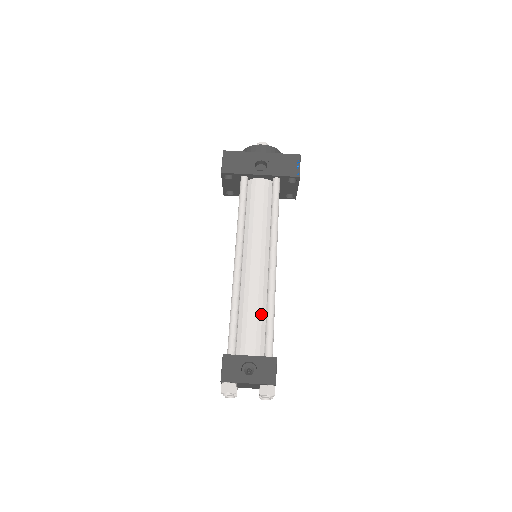
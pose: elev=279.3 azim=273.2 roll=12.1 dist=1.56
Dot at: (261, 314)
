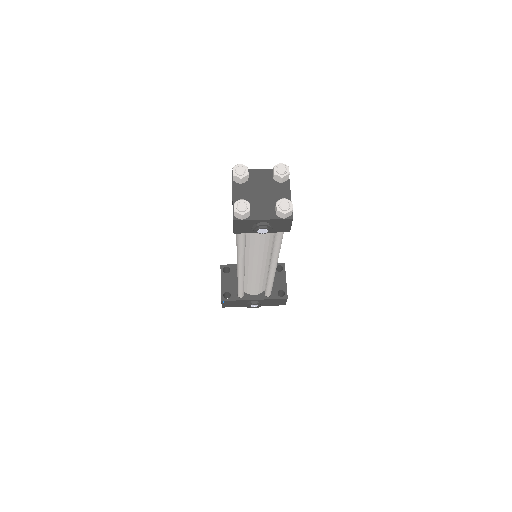
Dot at: occluded
